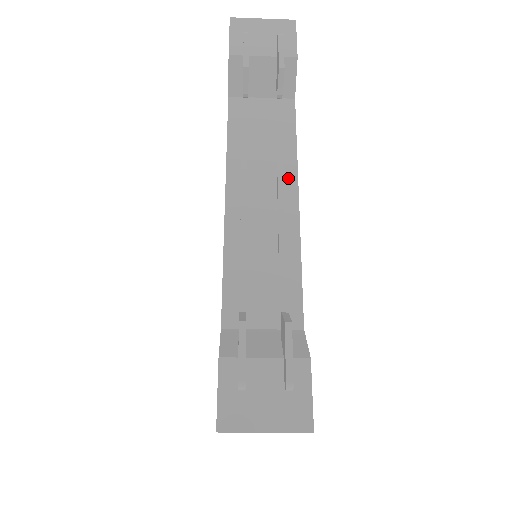
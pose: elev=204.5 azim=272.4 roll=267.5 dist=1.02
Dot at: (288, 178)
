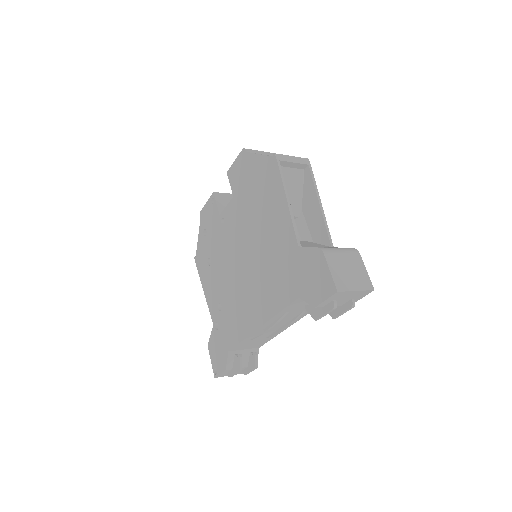
Dot at: (296, 320)
